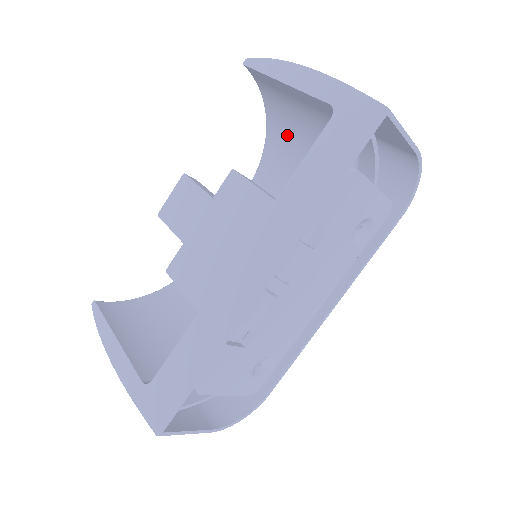
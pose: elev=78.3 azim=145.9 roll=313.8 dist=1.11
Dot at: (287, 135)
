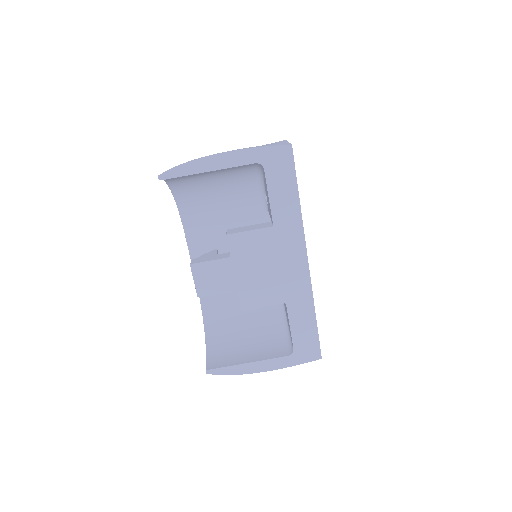
Dot at: (197, 188)
